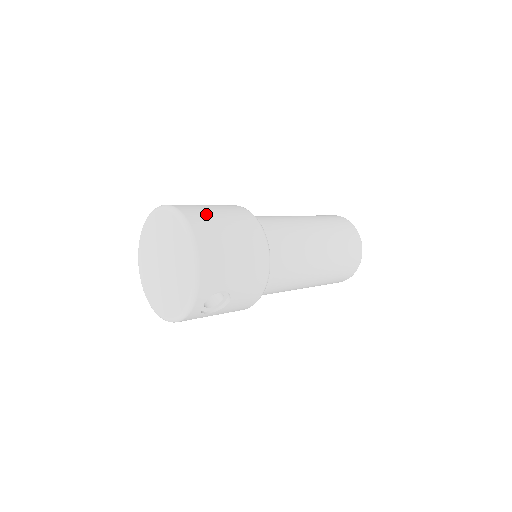
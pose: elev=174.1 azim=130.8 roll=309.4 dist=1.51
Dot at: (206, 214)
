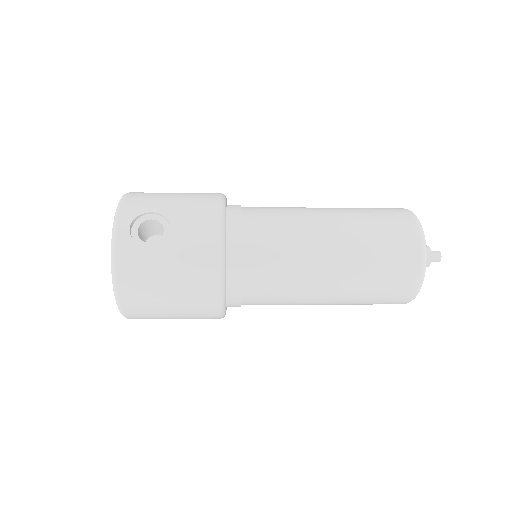
Dot at: occluded
